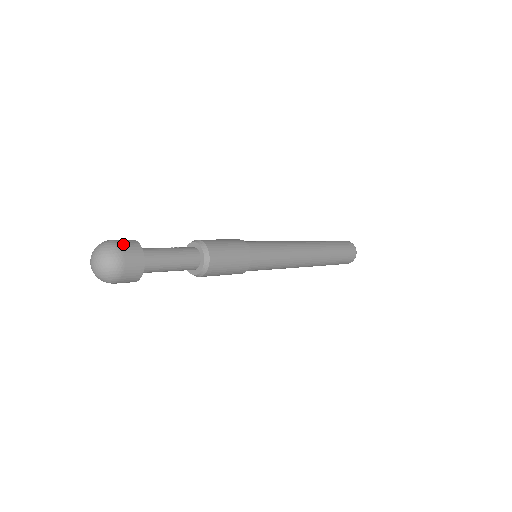
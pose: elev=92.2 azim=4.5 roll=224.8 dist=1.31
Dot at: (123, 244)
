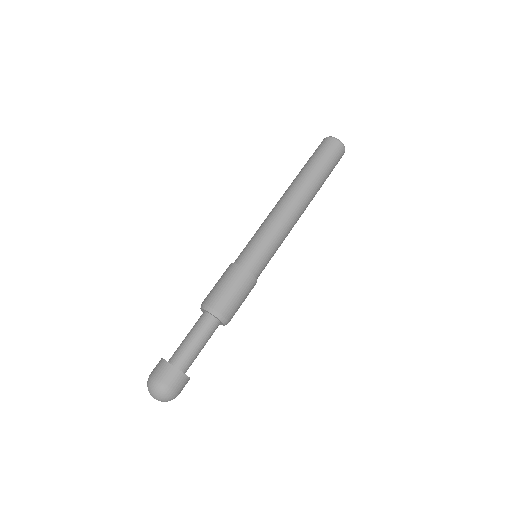
Dot at: (156, 374)
